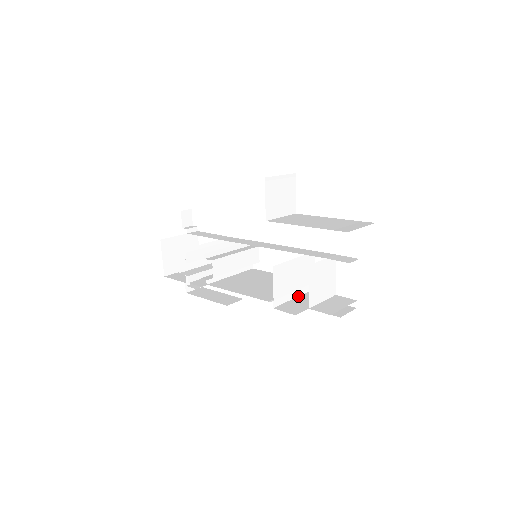
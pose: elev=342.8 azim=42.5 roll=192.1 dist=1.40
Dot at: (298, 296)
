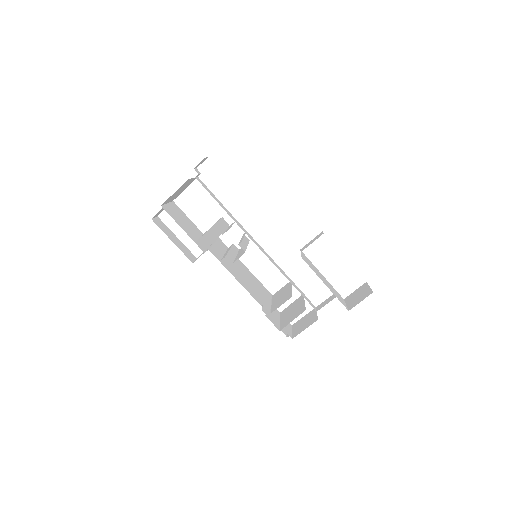
Dot at: occluded
